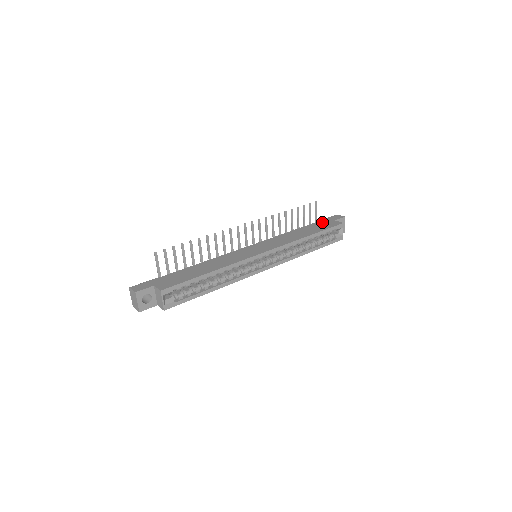
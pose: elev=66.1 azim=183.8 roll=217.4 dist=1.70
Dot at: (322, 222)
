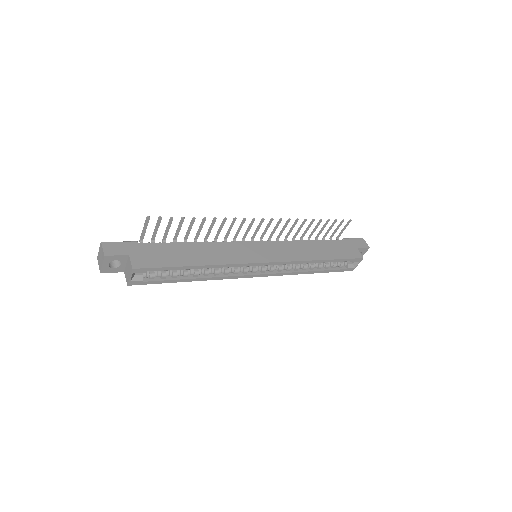
Dot at: (344, 244)
